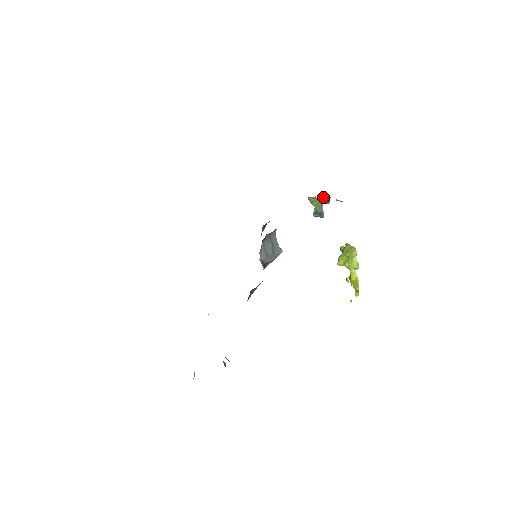
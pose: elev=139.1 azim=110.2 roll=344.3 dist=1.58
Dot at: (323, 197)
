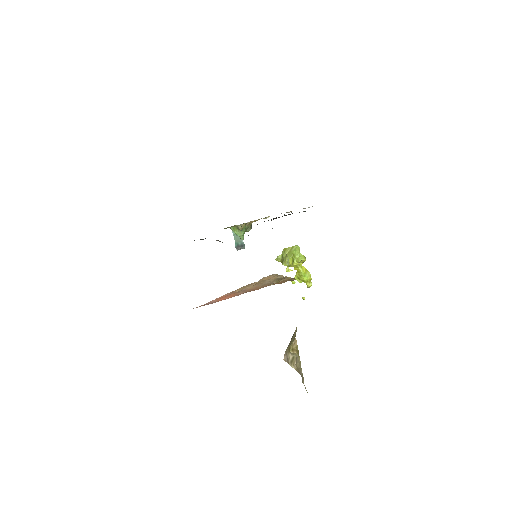
Dot at: (249, 222)
